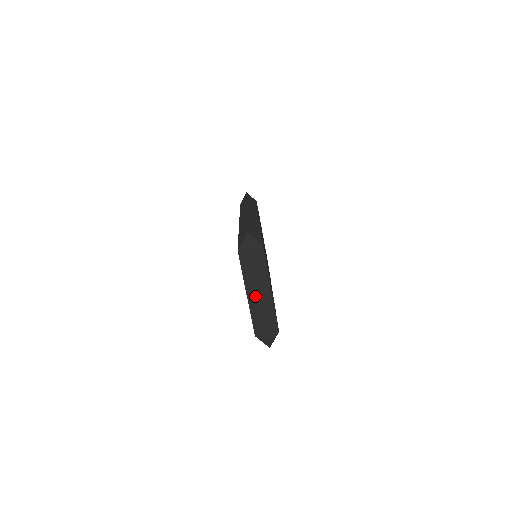
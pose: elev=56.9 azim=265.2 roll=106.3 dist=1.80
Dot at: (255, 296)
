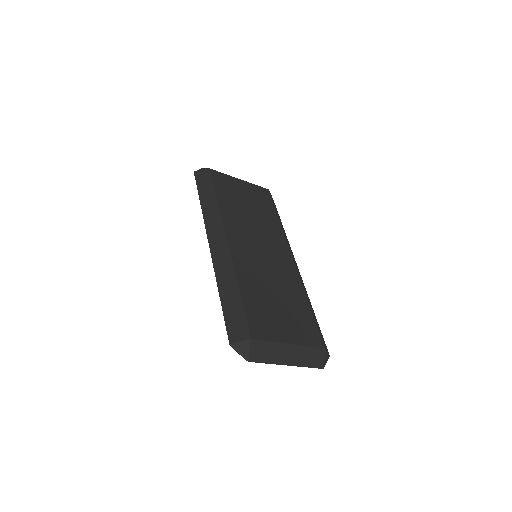
Dot at: occluded
